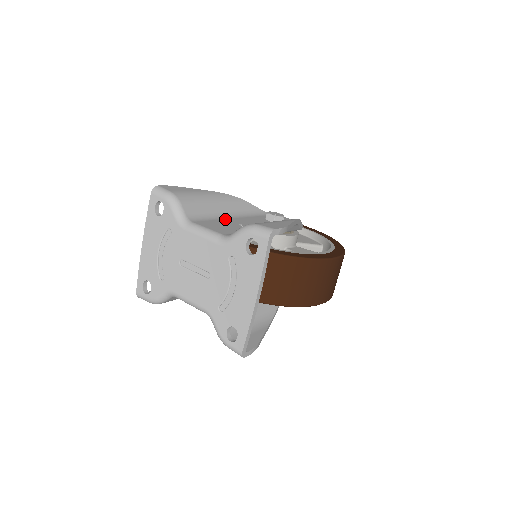
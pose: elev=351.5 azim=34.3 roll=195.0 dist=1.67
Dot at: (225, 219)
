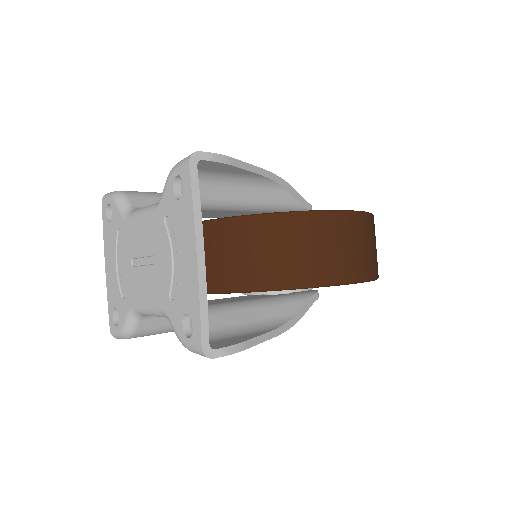
Dot at: occluded
